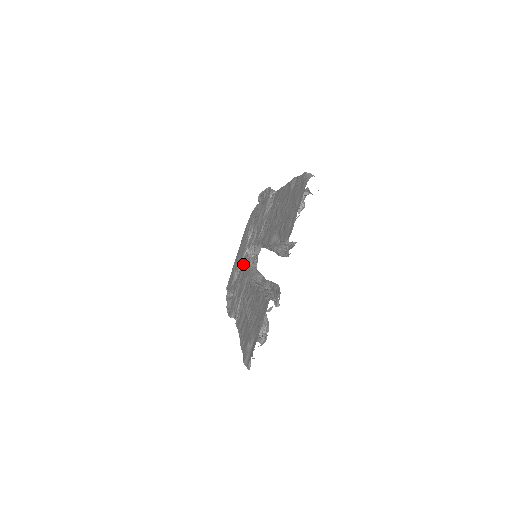
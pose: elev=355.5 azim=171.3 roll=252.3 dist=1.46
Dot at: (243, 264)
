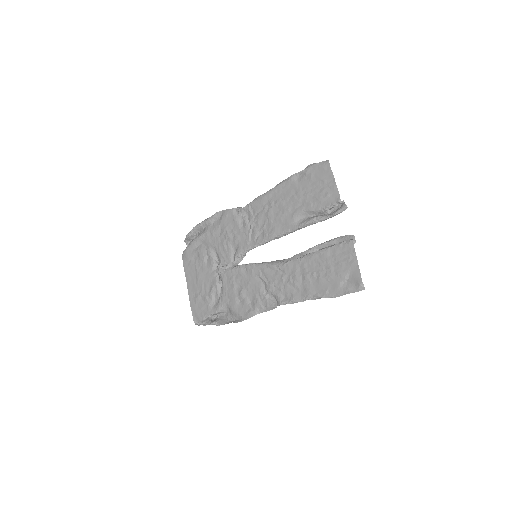
Dot at: (229, 277)
